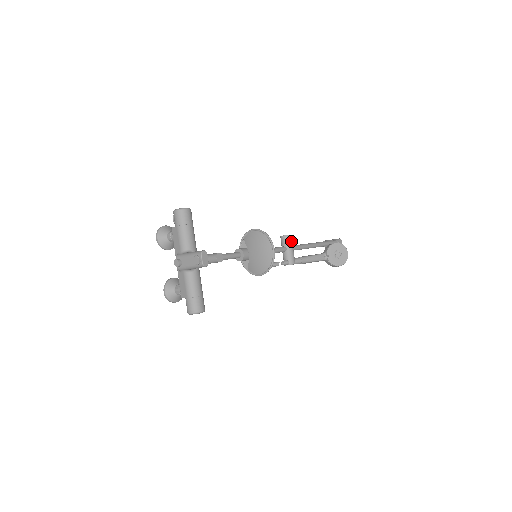
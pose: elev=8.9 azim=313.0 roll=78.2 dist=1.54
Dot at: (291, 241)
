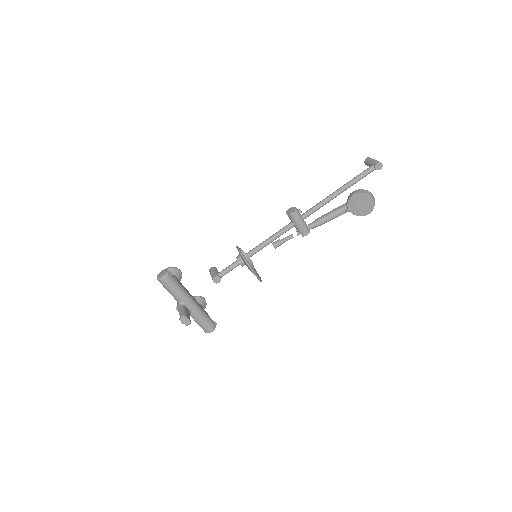
Dot at: (297, 217)
